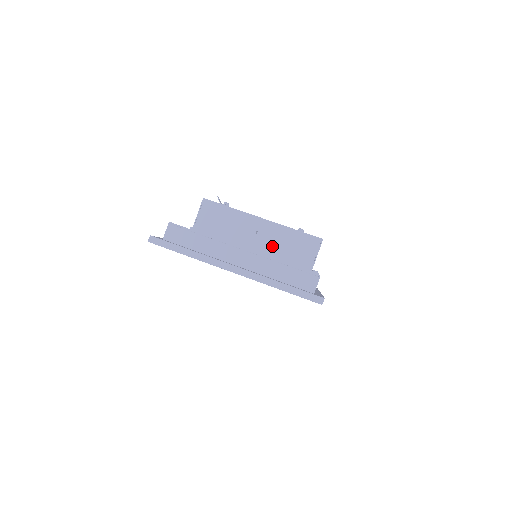
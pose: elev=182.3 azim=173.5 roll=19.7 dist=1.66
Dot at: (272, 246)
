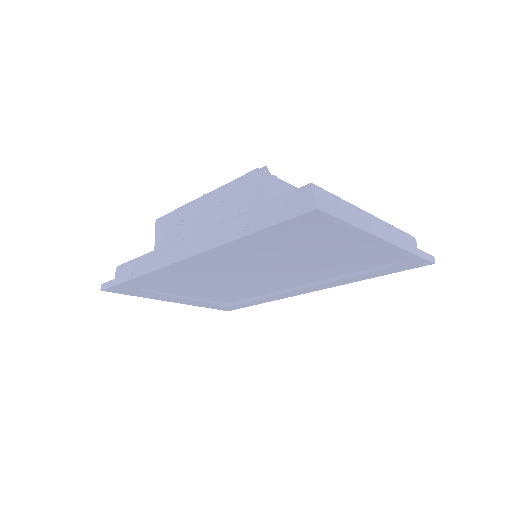
Dot at: occluded
